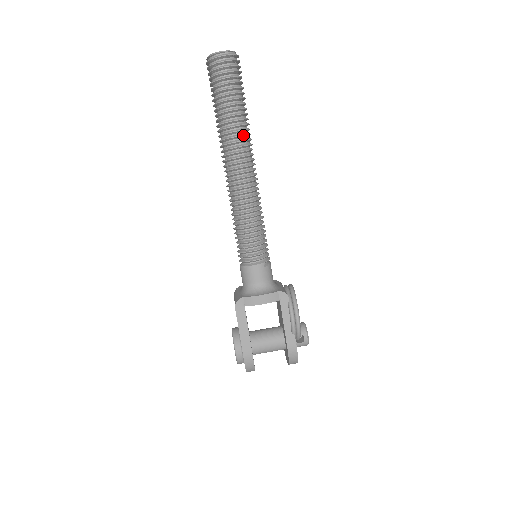
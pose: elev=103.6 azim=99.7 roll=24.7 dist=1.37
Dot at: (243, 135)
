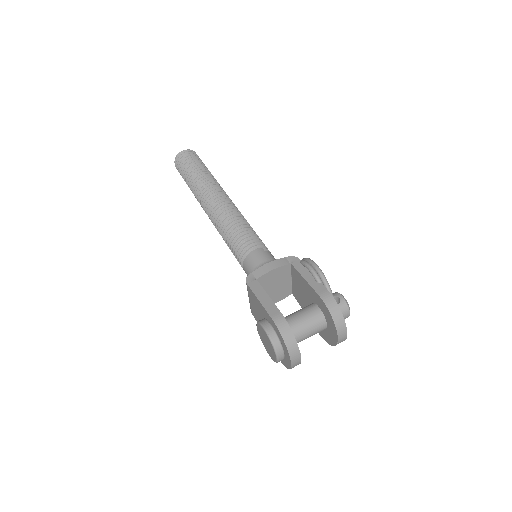
Dot at: (212, 180)
